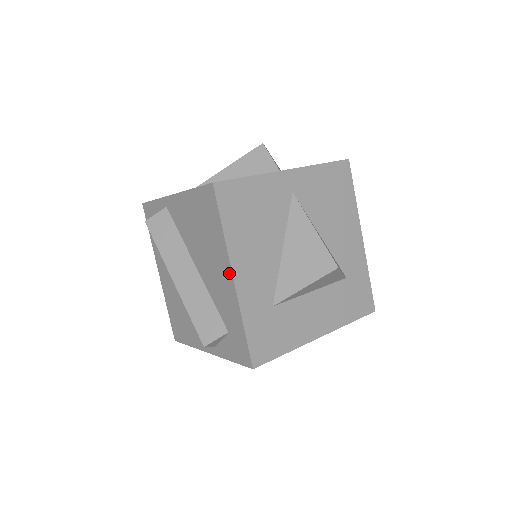
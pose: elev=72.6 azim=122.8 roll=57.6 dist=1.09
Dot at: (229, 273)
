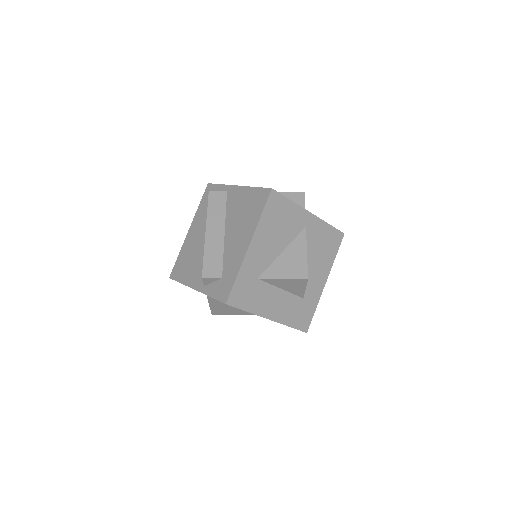
Dot at: (248, 241)
